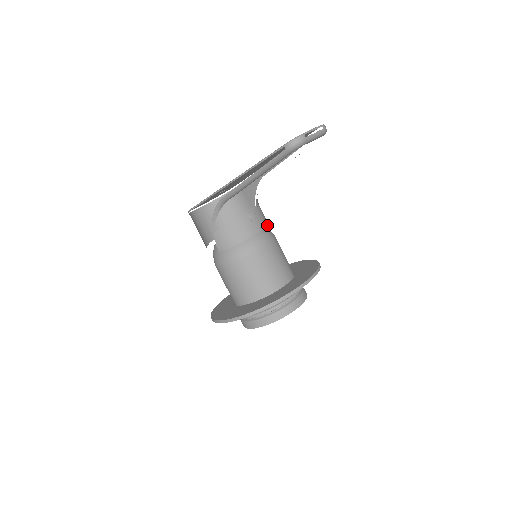
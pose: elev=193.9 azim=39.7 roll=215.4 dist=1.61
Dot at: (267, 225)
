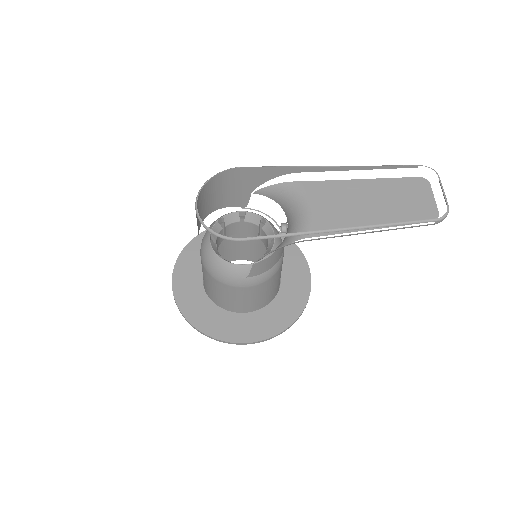
Dot at: occluded
